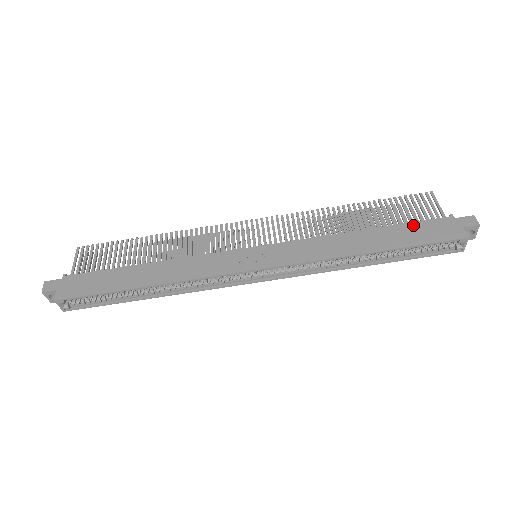
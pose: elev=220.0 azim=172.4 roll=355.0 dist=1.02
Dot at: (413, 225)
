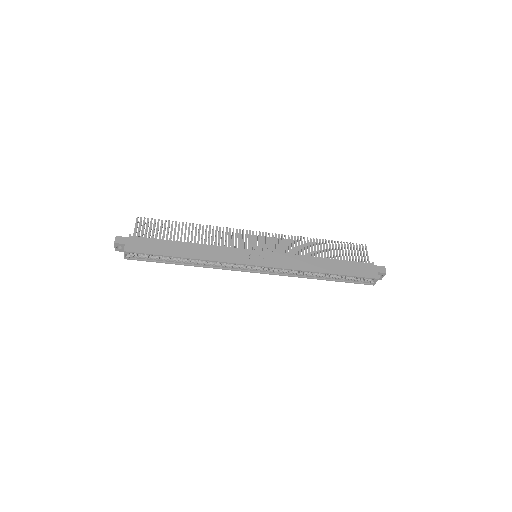
Dot at: (351, 263)
